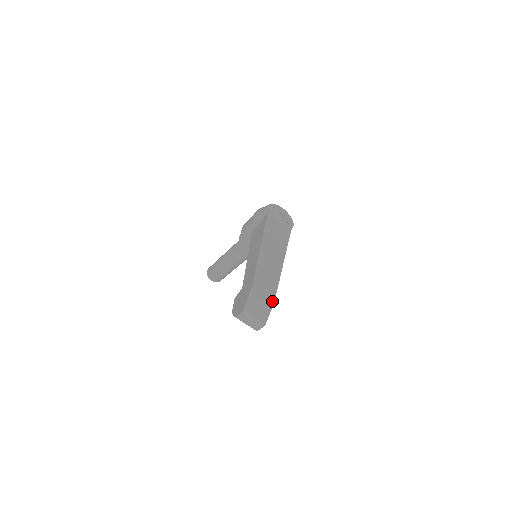
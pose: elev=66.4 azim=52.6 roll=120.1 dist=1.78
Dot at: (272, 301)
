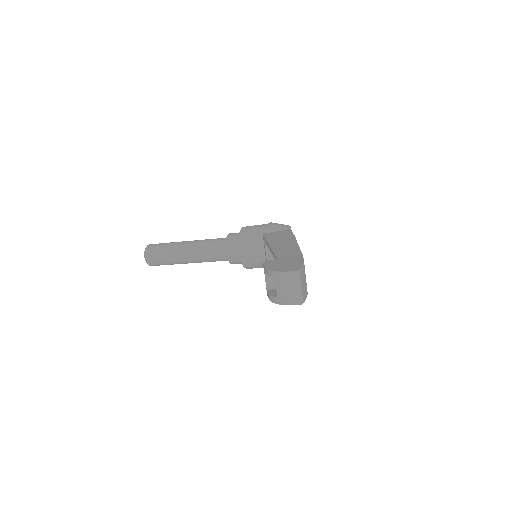
Dot at: occluded
